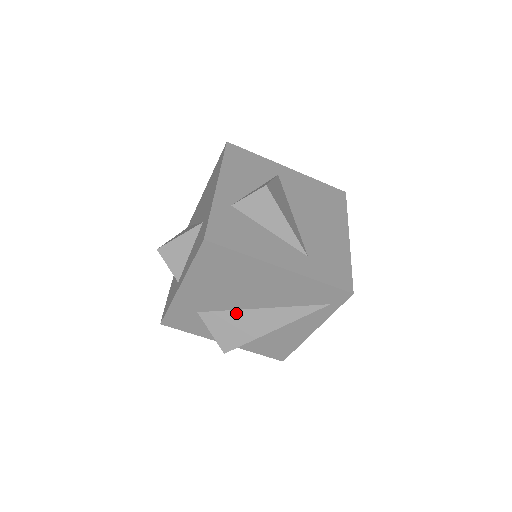
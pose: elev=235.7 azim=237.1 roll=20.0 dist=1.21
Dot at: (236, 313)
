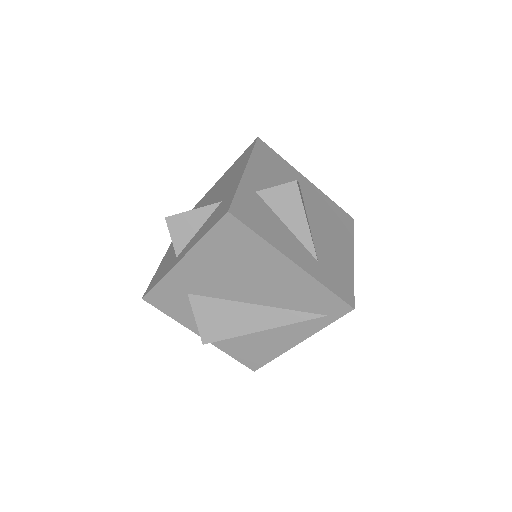
Dot at: (228, 303)
